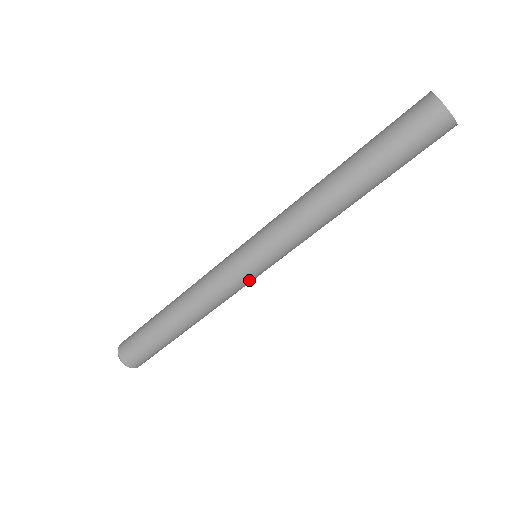
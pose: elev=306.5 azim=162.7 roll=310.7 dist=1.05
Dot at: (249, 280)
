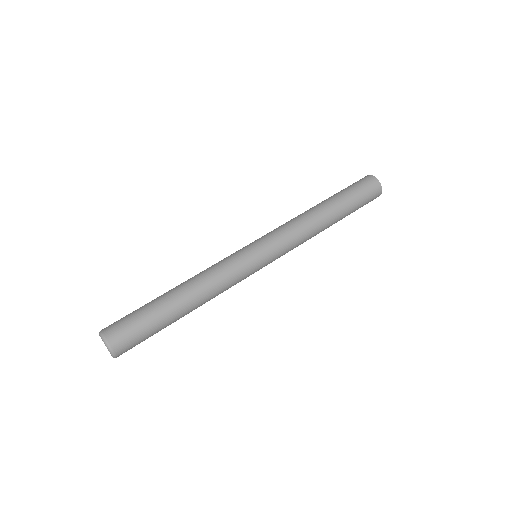
Dot at: (252, 271)
